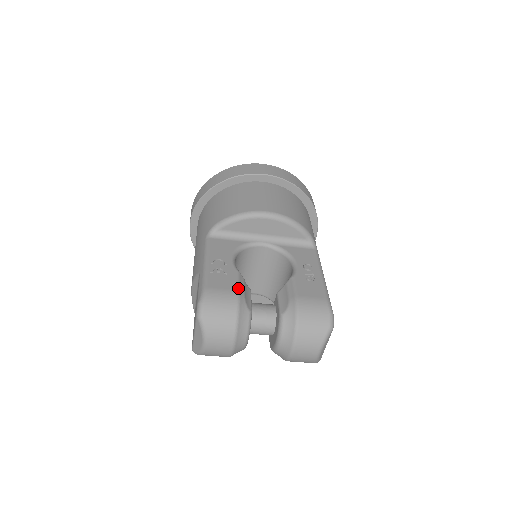
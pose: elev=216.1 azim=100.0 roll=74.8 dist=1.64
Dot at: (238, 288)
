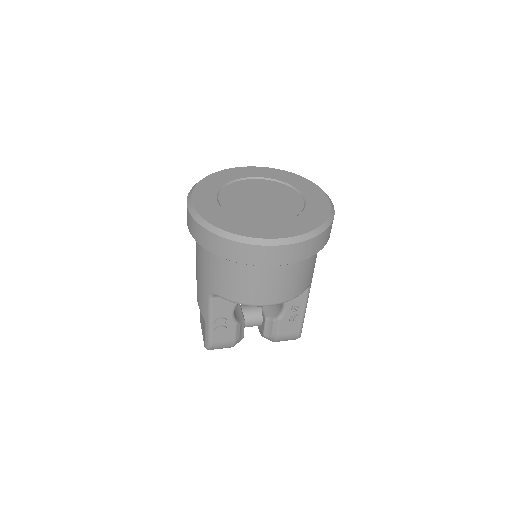
Dot at: (235, 338)
